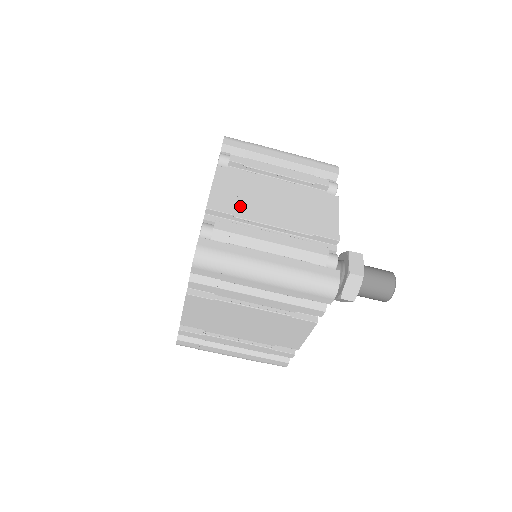
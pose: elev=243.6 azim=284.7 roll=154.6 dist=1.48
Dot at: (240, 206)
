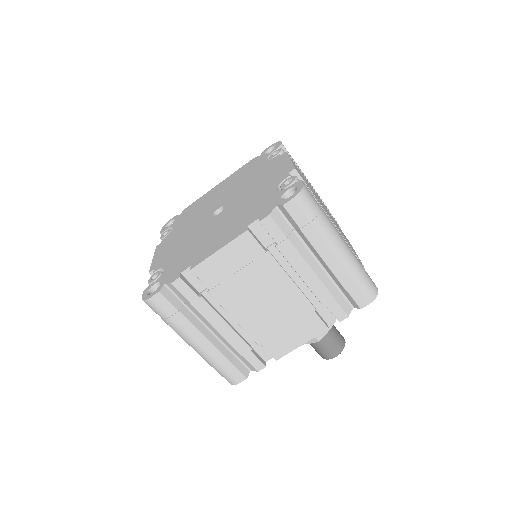
Dot at: (311, 189)
